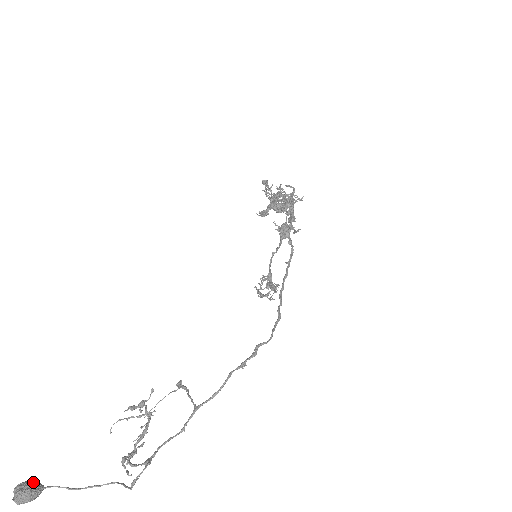
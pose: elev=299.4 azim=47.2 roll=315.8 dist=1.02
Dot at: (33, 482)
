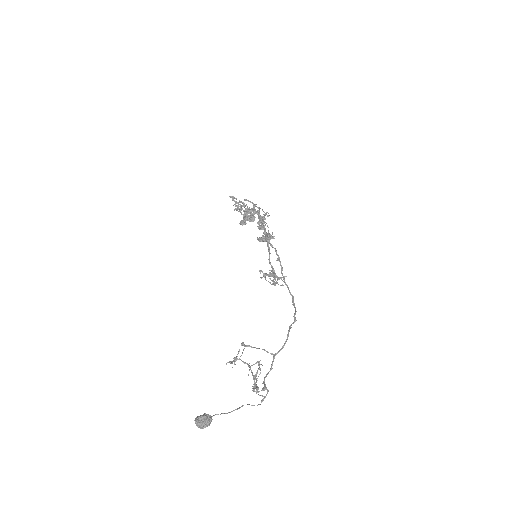
Dot at: (206, 414)
